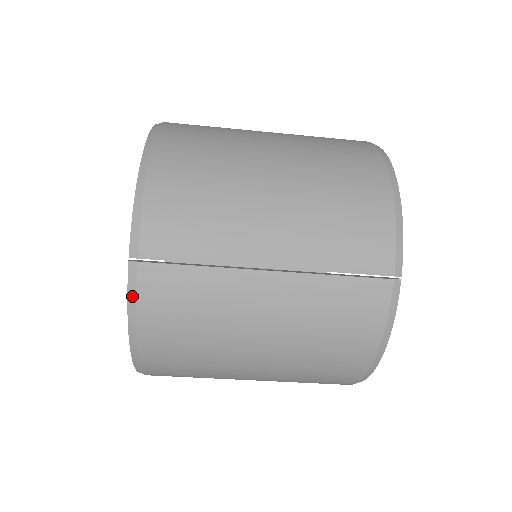
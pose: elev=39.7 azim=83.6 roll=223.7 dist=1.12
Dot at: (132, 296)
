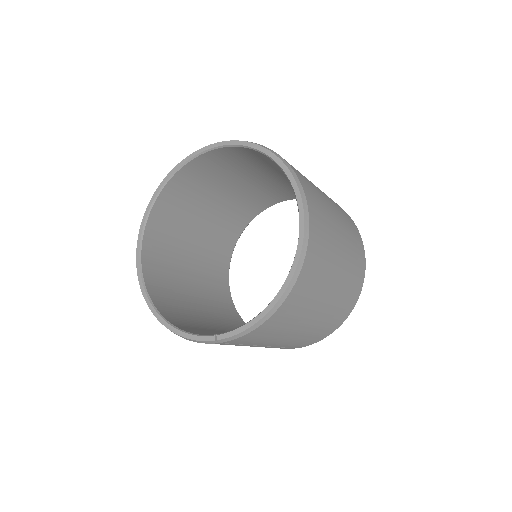
Dot at: (198, 342)
